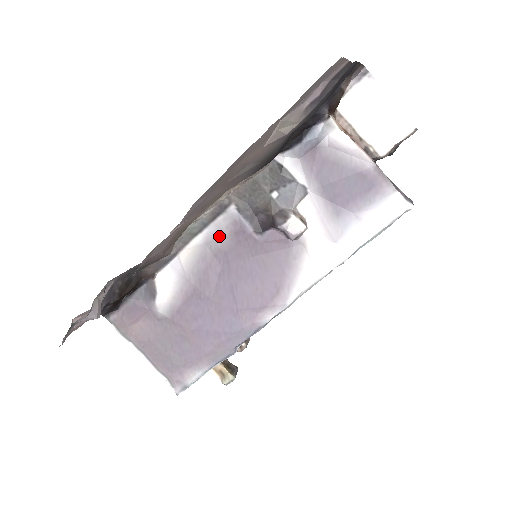
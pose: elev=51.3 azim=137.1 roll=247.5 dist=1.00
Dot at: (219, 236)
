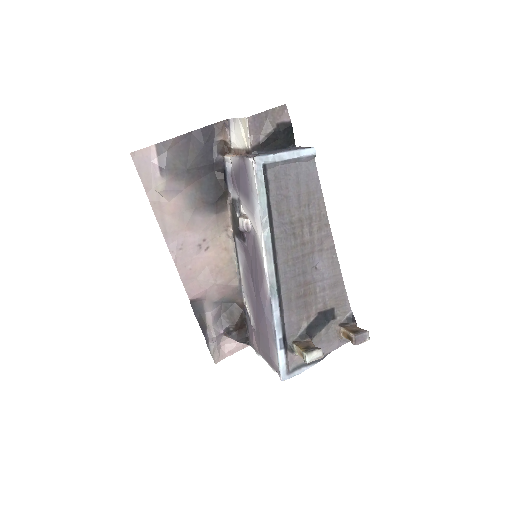
Dot at: (243, 258)
